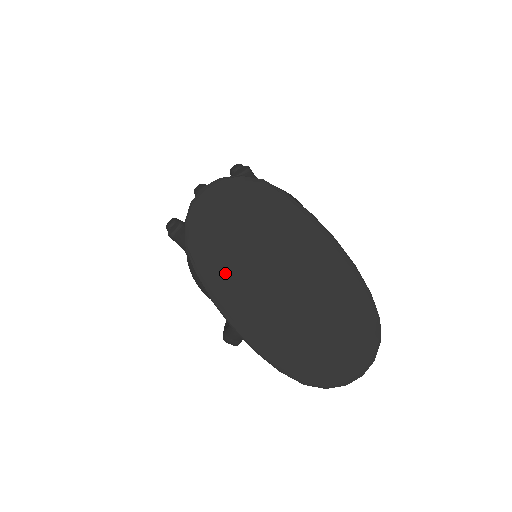
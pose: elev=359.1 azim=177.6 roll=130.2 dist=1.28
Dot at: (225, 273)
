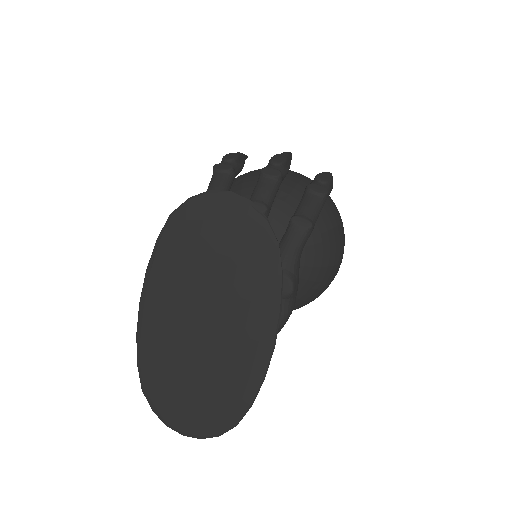
Dot at: (174, 267)
